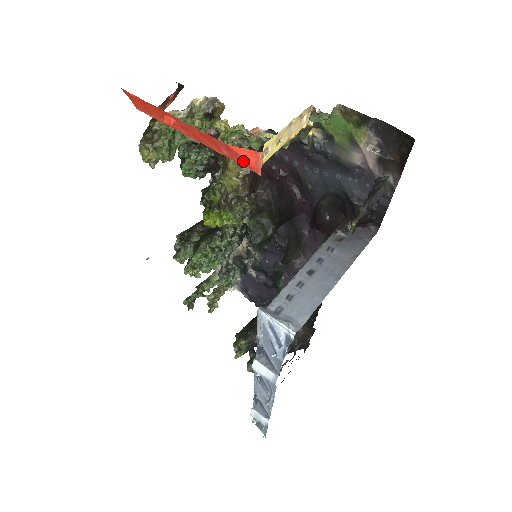
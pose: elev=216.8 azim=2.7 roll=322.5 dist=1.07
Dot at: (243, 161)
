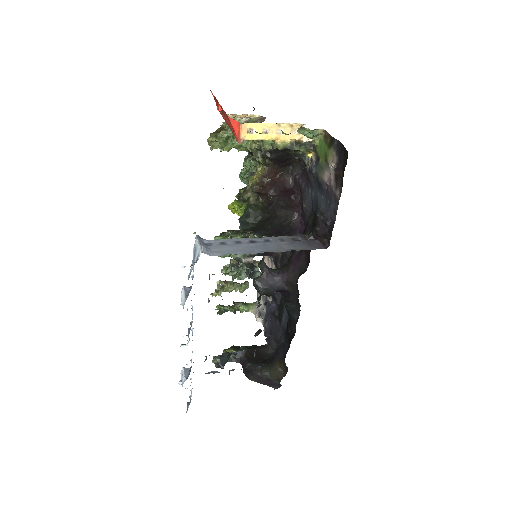
Dot at: (235, 132)
